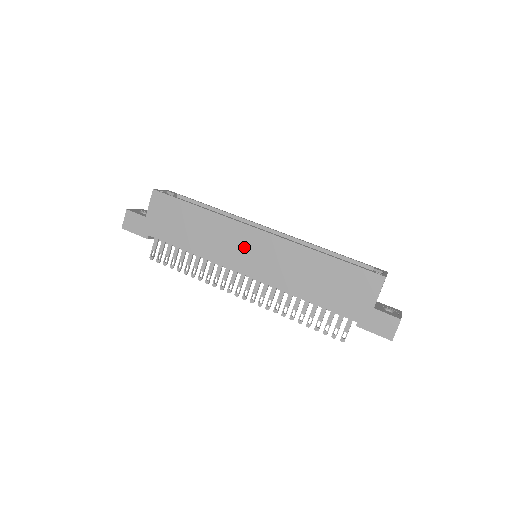
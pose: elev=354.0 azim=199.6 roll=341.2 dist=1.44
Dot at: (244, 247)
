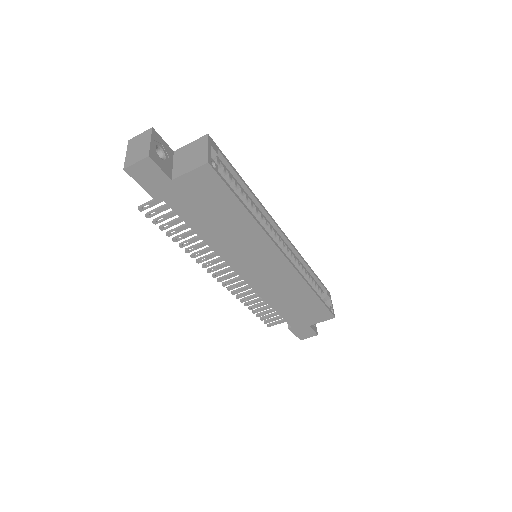
Dot at: (259, 260)
